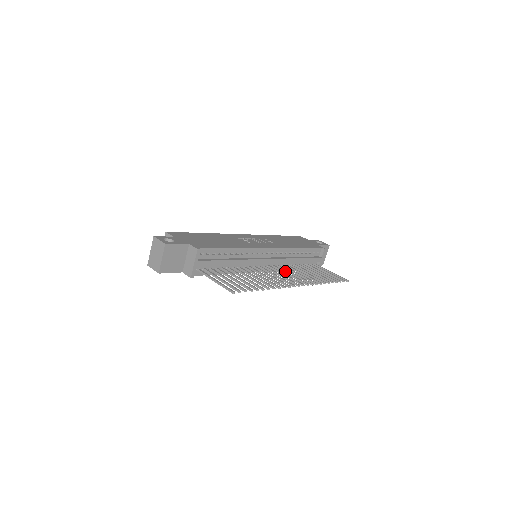
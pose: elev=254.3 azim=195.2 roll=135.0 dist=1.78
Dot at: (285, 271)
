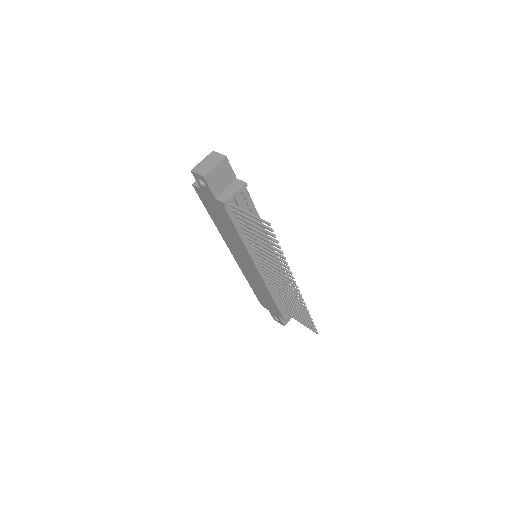
Dot at: (278, 280)
